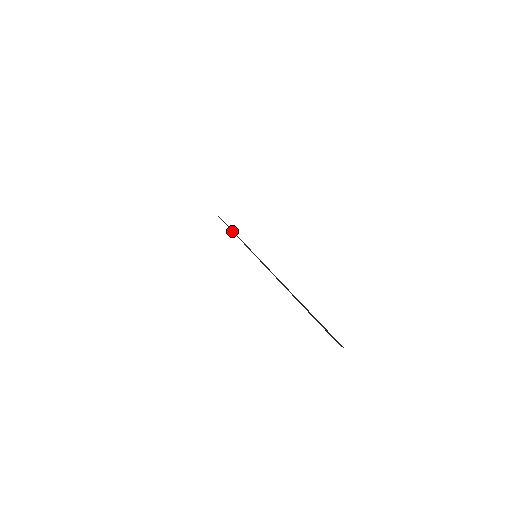
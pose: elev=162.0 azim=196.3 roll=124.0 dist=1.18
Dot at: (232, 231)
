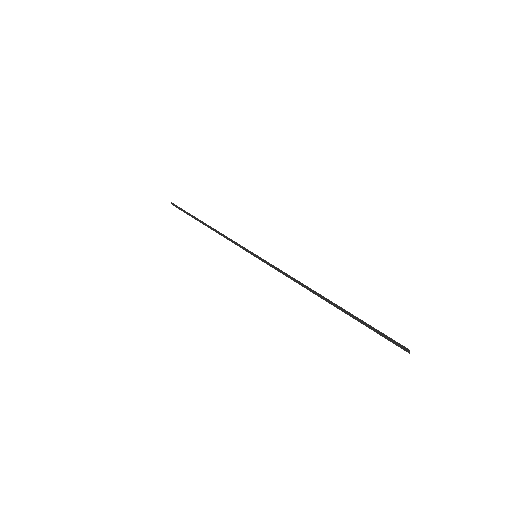
Dot at: (206, 224)
